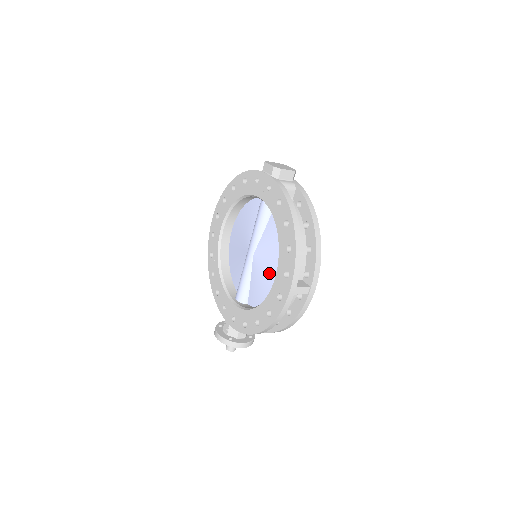
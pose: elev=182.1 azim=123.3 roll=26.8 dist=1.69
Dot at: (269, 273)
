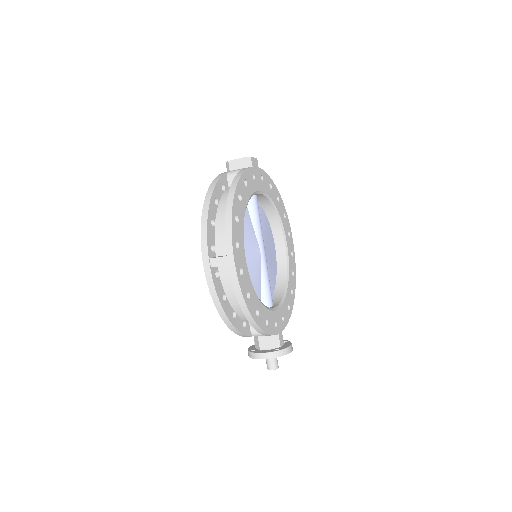
Dot at: occluded
